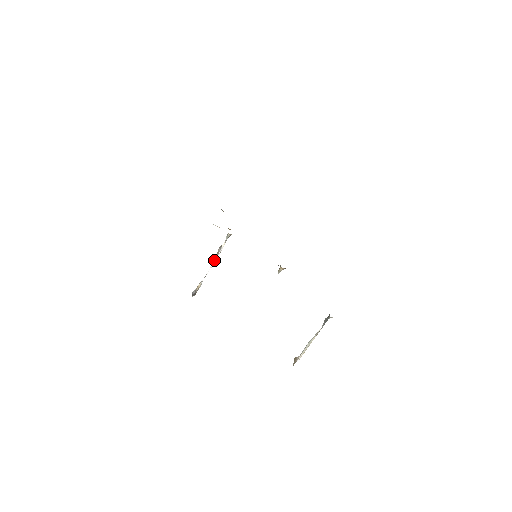
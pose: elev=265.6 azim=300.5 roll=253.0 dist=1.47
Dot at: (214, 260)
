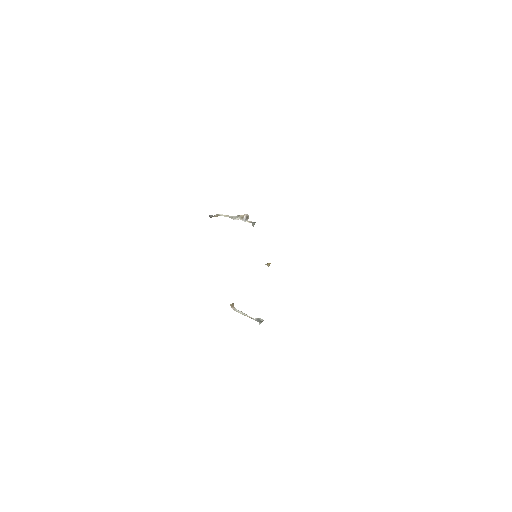
Dot at: (236, 219)
